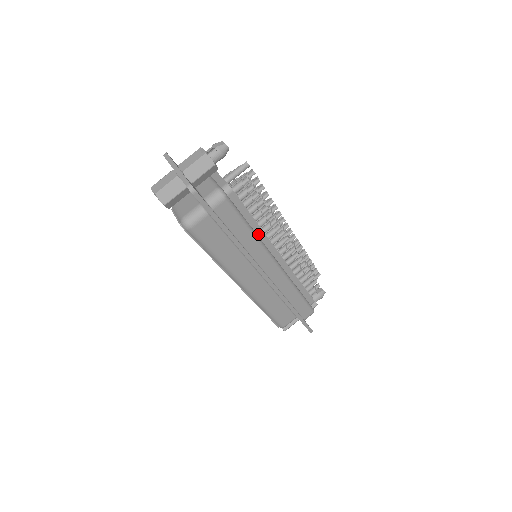
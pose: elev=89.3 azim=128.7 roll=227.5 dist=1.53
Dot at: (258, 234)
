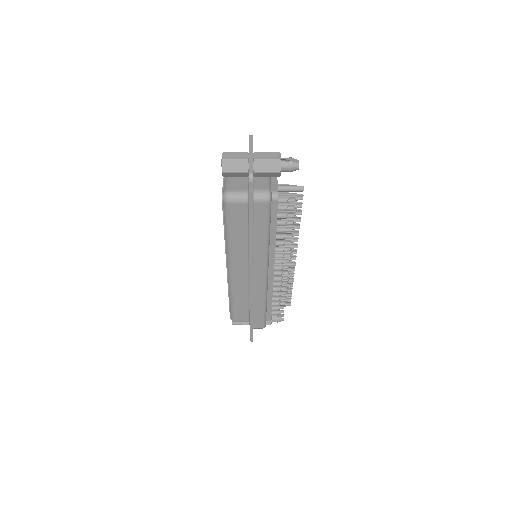
Dot at: (270, 243)
